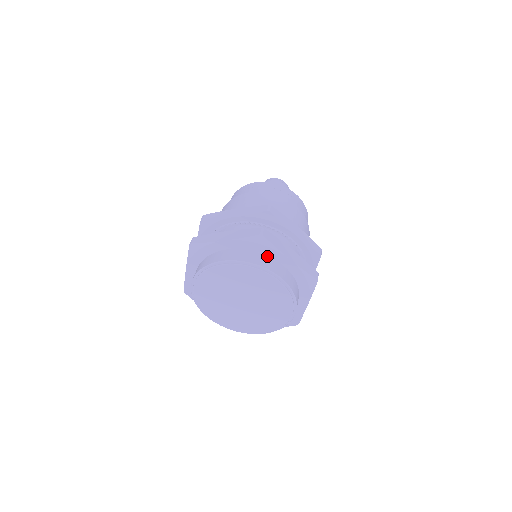
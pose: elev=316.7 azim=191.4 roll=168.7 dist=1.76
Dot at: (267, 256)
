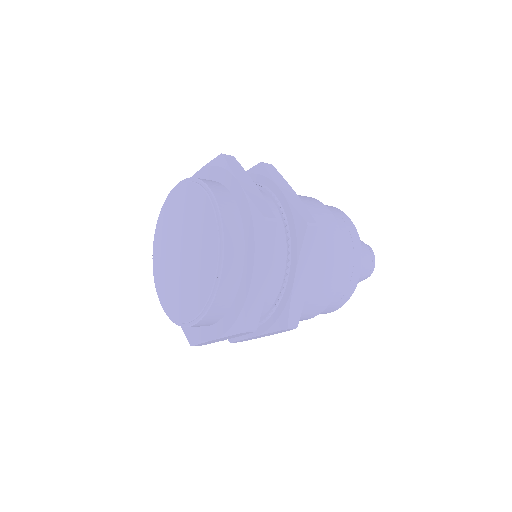
Dot at: occluded
